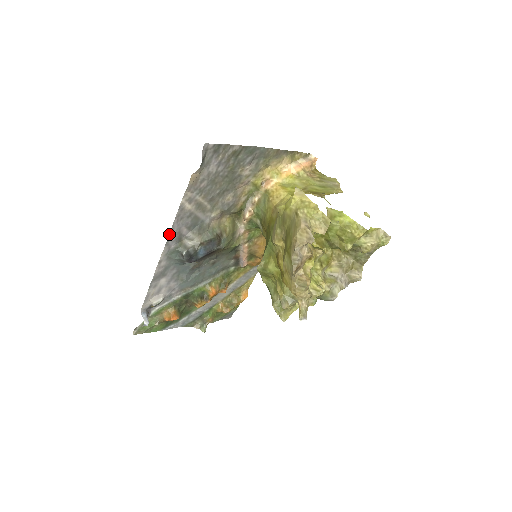
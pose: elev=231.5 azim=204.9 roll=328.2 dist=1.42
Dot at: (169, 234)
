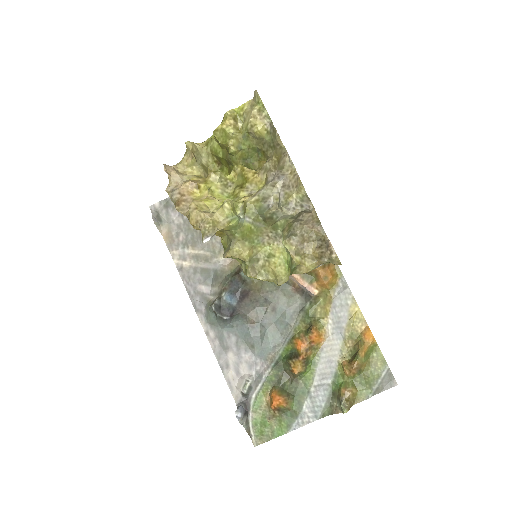
Dot at: (190, 299)
